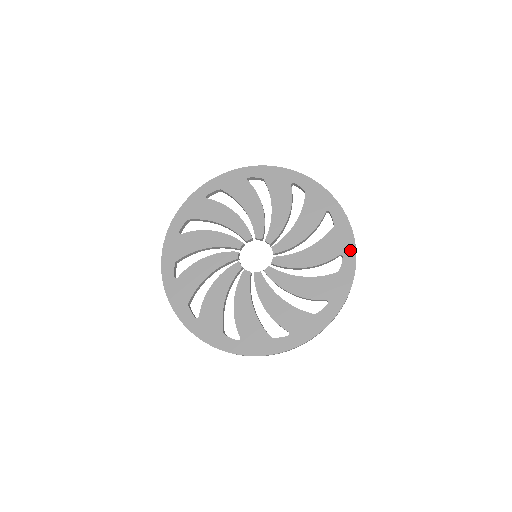
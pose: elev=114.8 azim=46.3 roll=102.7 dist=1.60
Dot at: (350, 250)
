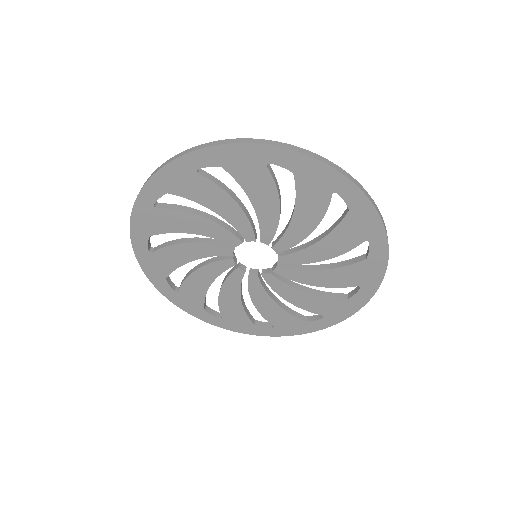
Dot at: (378, 234)
